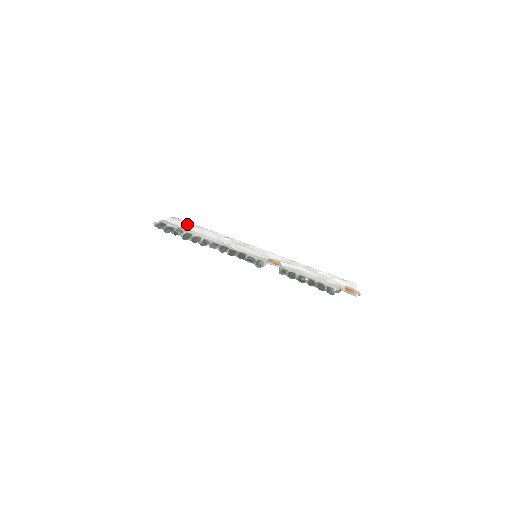
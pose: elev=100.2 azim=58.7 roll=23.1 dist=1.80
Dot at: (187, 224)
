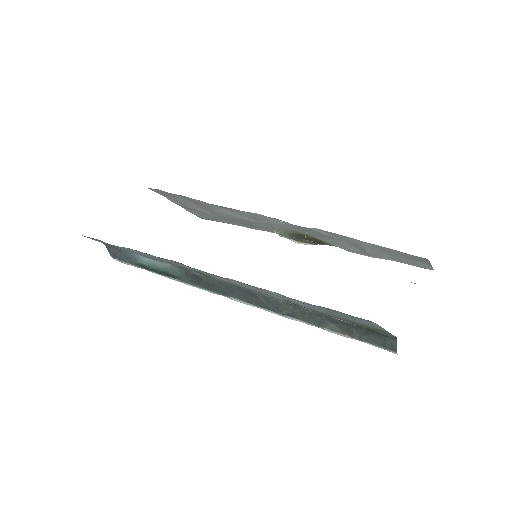
Dot at: occluded
